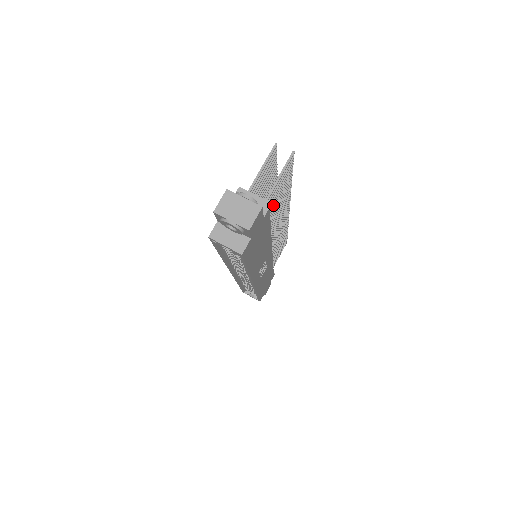
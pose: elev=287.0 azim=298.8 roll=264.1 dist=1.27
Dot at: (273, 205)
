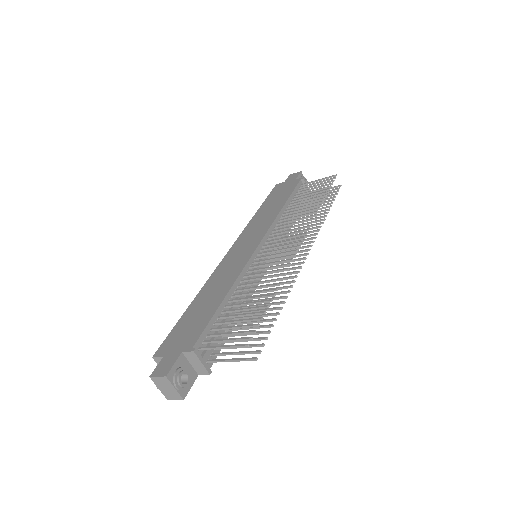
Dot at: occluded
